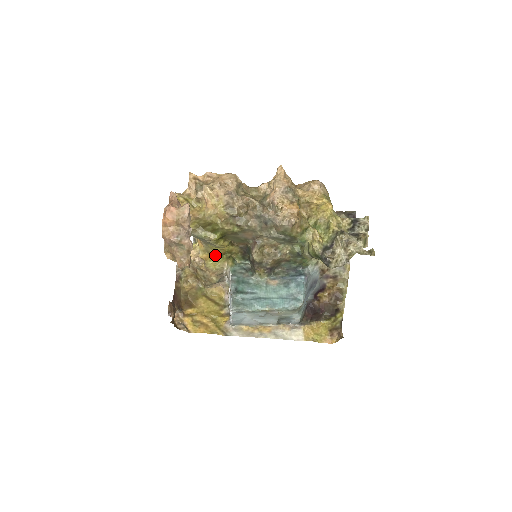
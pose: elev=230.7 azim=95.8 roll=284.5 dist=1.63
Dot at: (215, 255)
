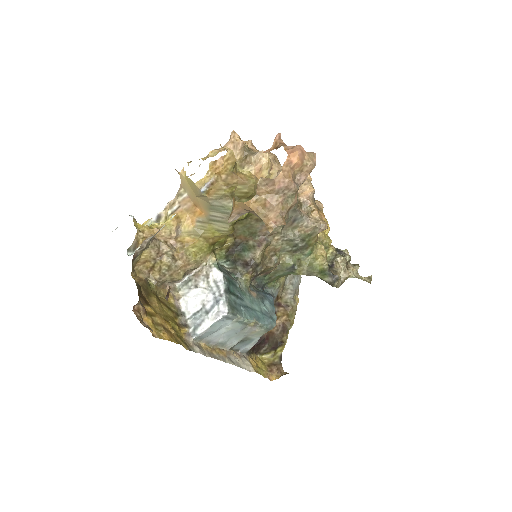
Dot at: (204, 242)
